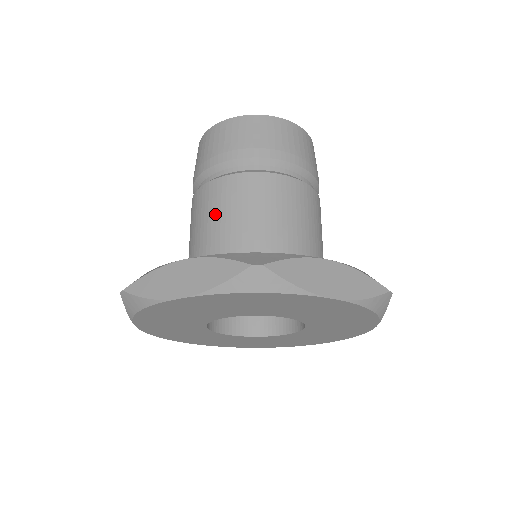
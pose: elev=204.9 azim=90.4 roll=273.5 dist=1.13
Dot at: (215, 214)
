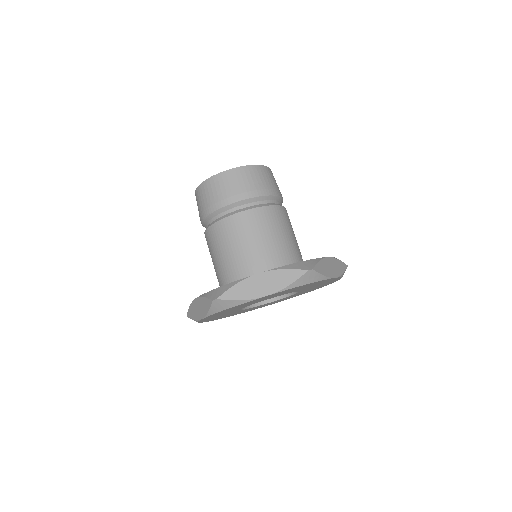
Dot at: (246, 237)
